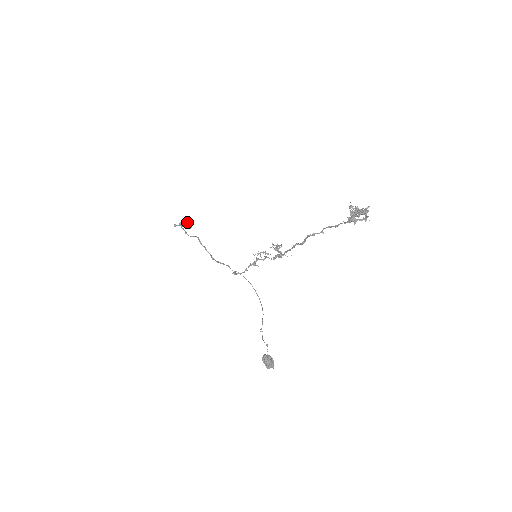
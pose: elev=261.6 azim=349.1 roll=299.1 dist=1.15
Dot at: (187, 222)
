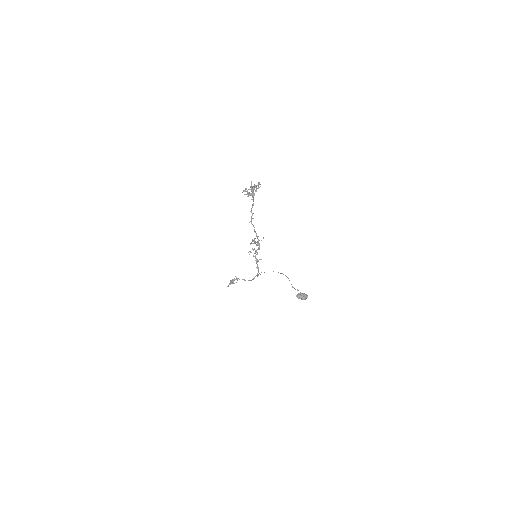
Dot at: (234, 279)
